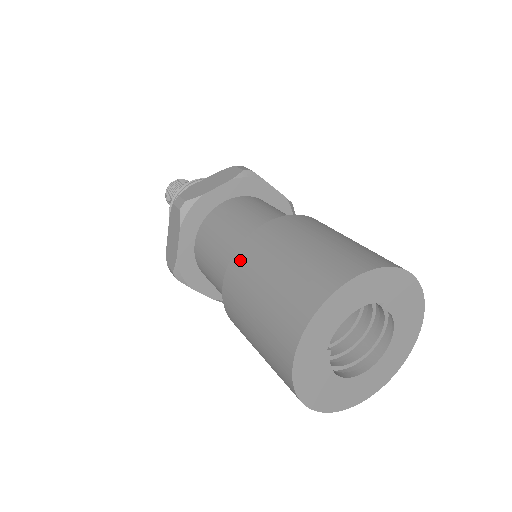
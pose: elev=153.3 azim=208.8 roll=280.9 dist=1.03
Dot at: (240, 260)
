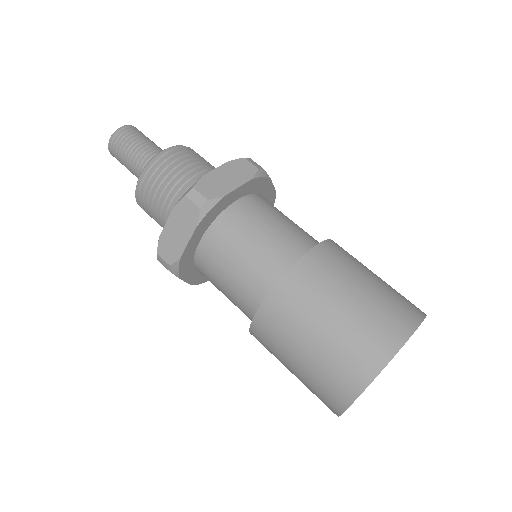
Dot at: (259, 337)
